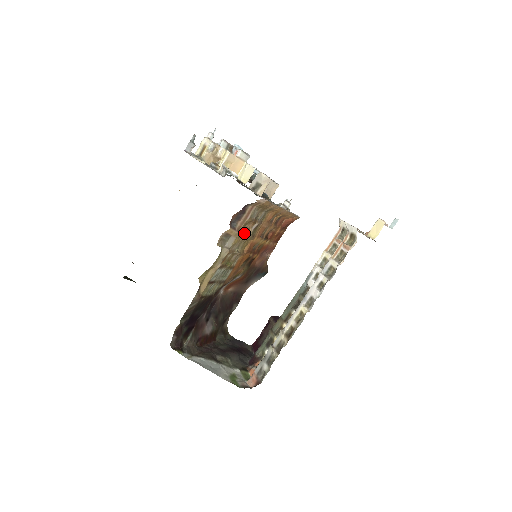
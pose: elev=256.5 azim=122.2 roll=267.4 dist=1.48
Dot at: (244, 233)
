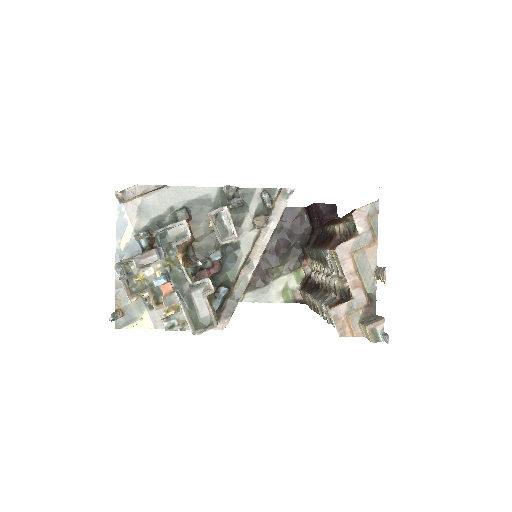
Dot at: occluded
